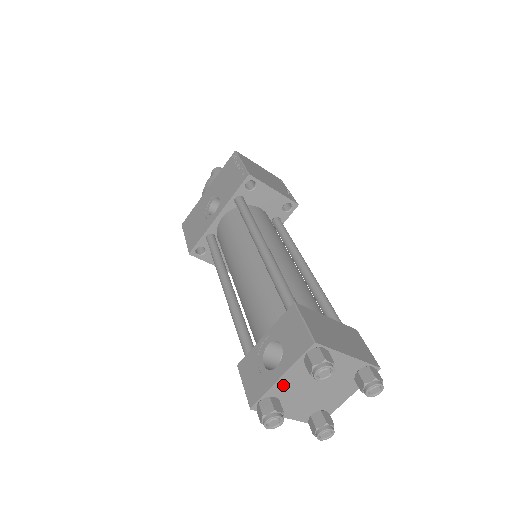
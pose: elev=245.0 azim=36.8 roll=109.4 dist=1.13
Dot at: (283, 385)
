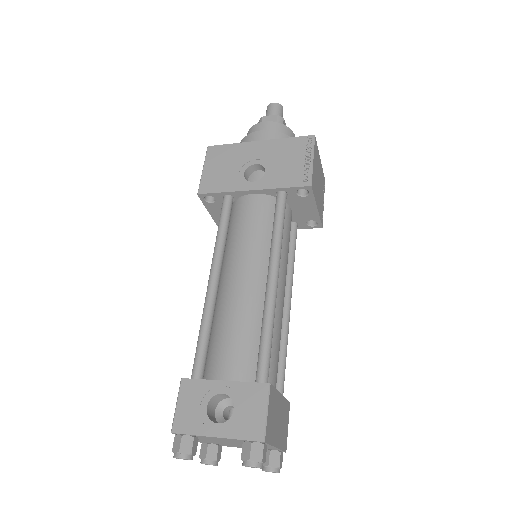
Dot at: (211, 438)
